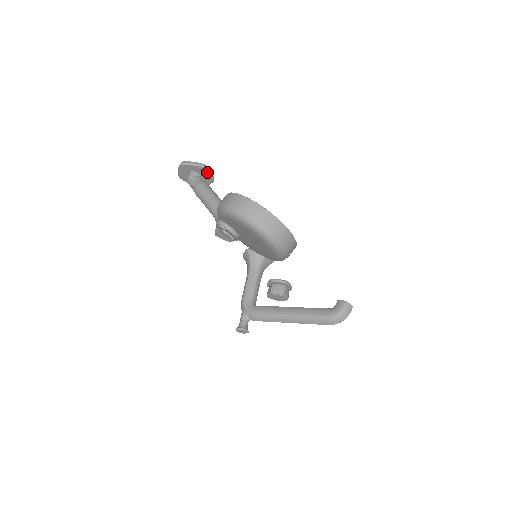
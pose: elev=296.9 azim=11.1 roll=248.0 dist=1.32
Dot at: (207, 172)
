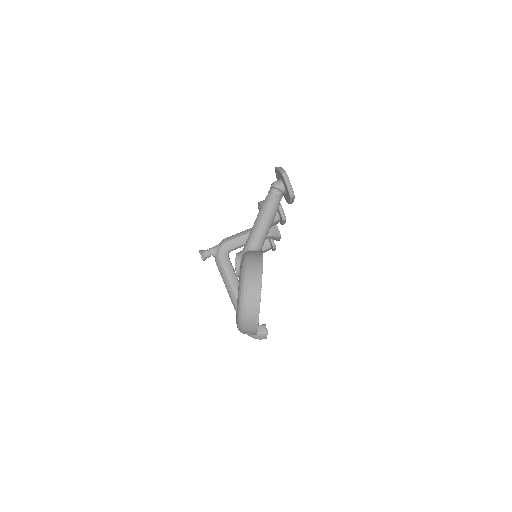
Dot at: (290, 200)
